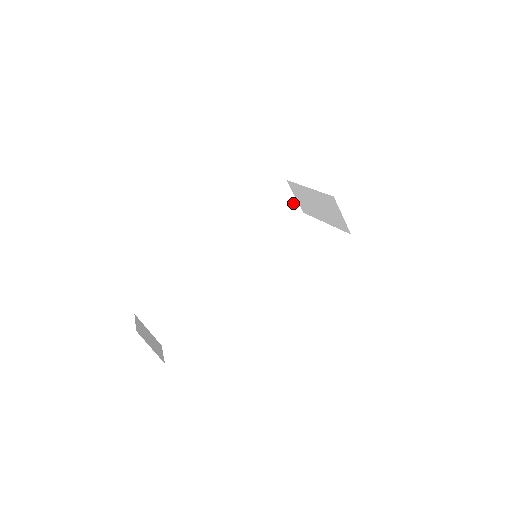
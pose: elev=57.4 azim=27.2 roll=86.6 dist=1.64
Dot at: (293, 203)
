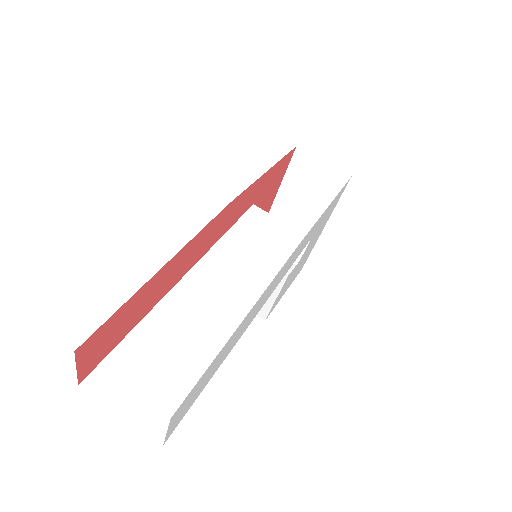
Dot at: occluded
